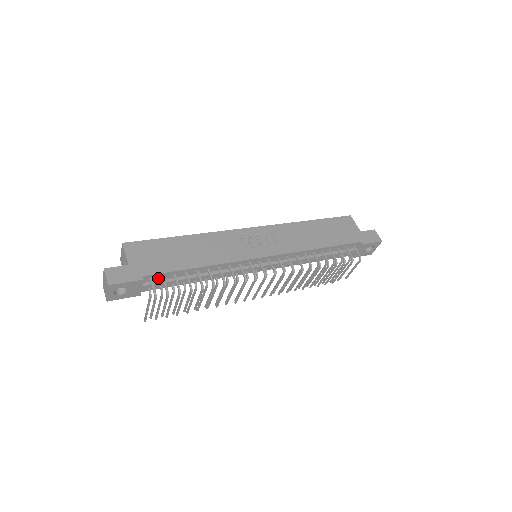
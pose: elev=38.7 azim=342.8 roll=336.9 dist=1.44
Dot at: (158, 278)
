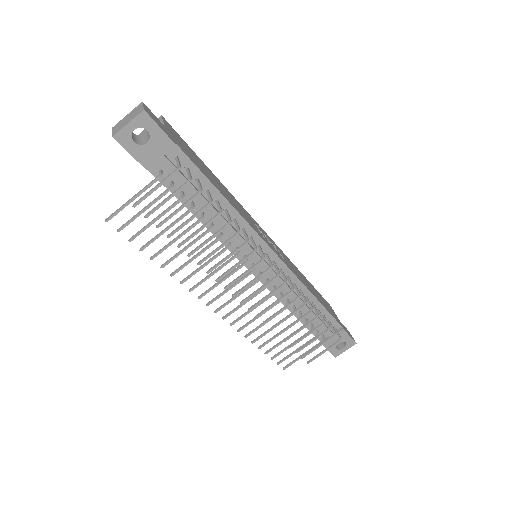
Dot at: (182, 166)
